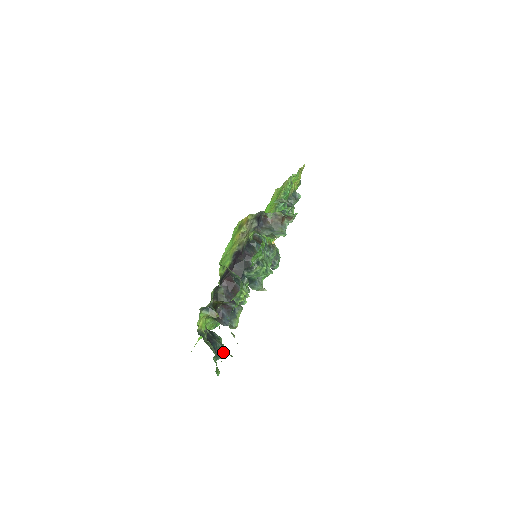
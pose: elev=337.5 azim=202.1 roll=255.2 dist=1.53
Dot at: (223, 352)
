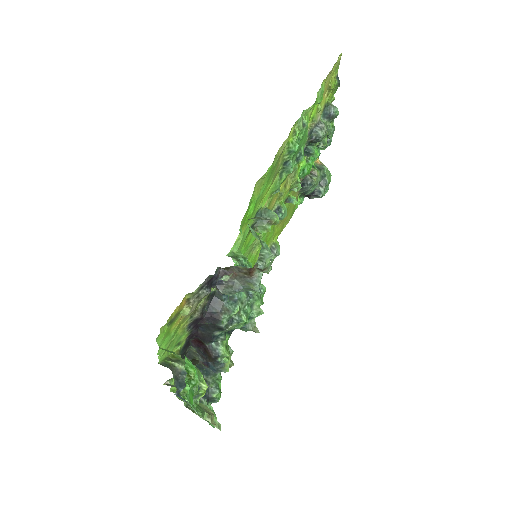
Dot at: (219, 395)
